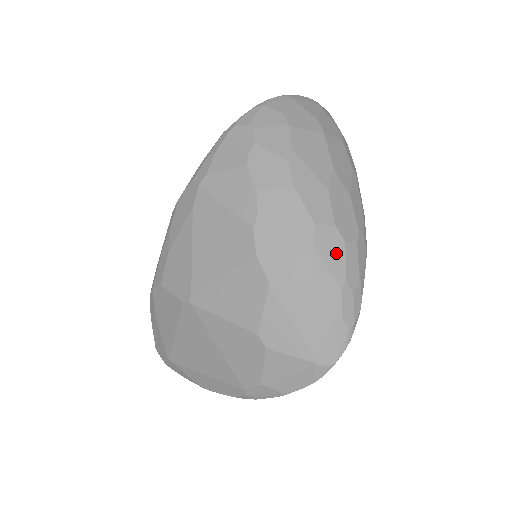
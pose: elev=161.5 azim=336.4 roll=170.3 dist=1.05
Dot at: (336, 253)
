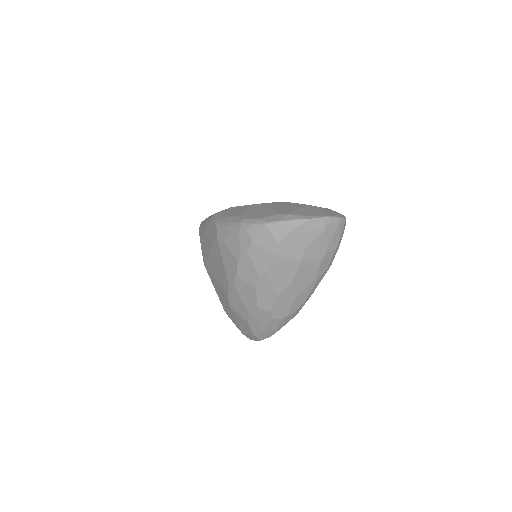
Dot at: (265, 320)
